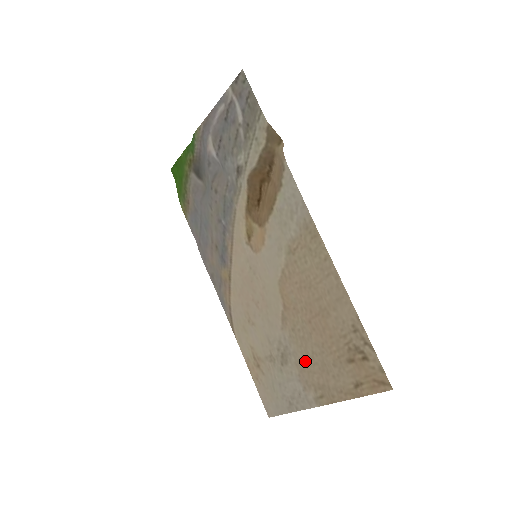
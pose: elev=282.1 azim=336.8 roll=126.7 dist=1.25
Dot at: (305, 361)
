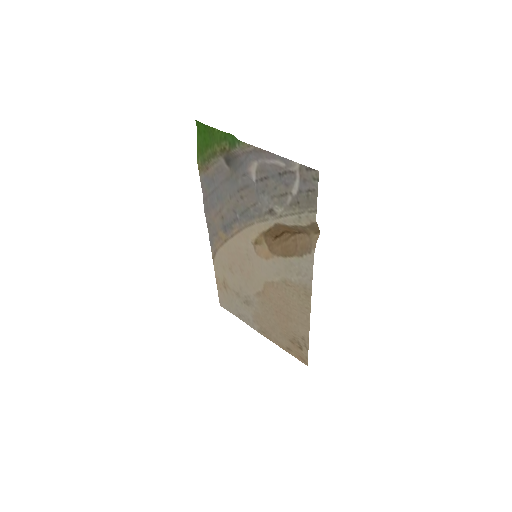
Dot at: (262, 317)
